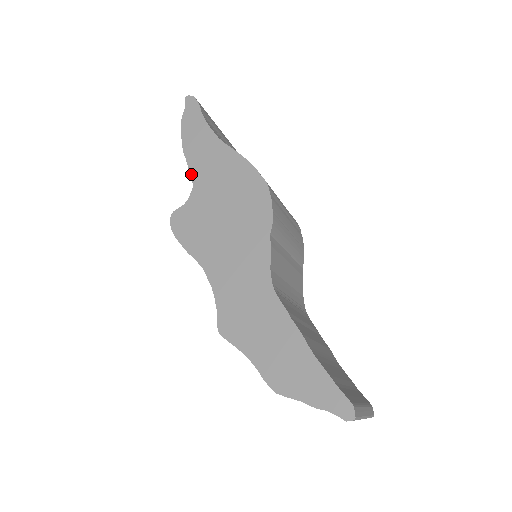
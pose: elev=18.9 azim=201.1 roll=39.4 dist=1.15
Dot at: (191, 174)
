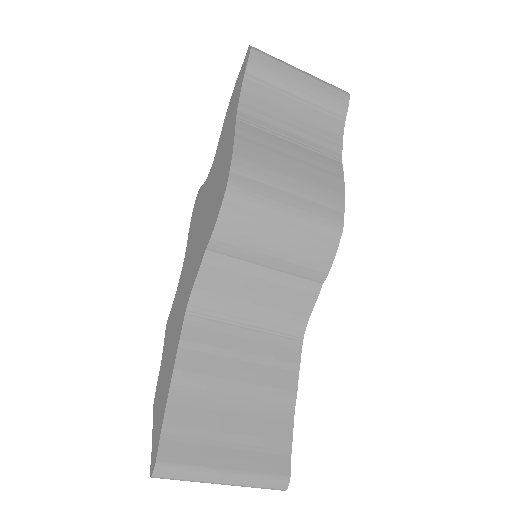
Dot at: (216, 150)
